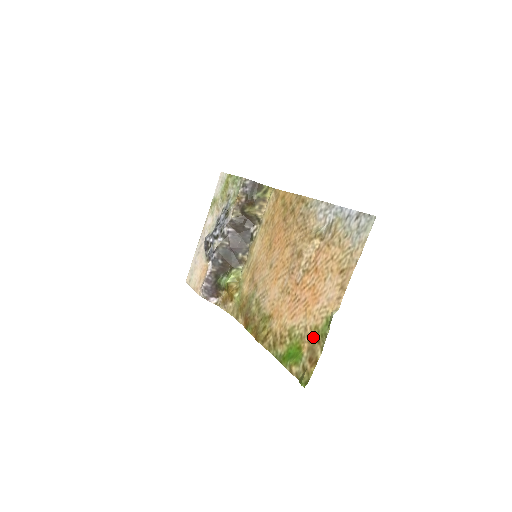
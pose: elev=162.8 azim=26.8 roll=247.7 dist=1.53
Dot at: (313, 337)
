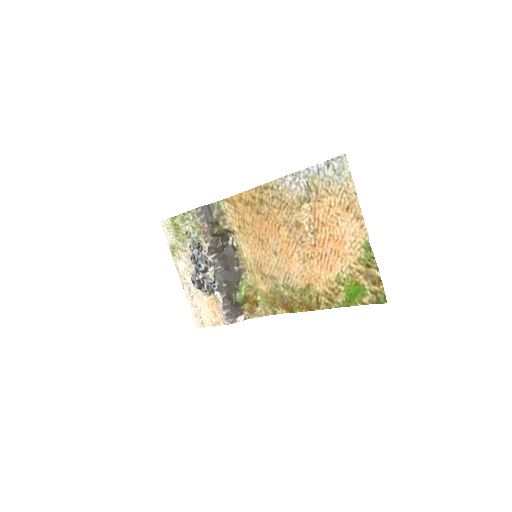
Dot at: (363, 267)
